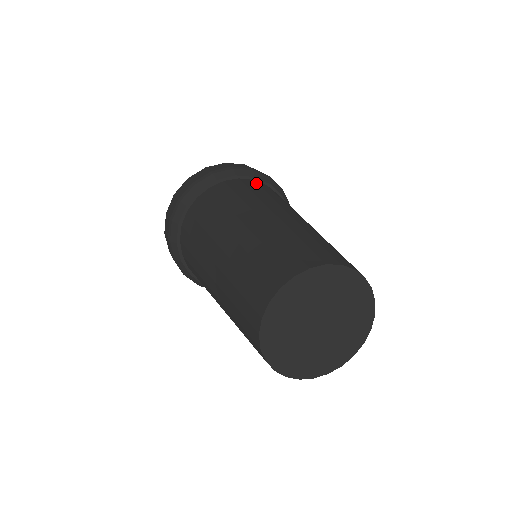
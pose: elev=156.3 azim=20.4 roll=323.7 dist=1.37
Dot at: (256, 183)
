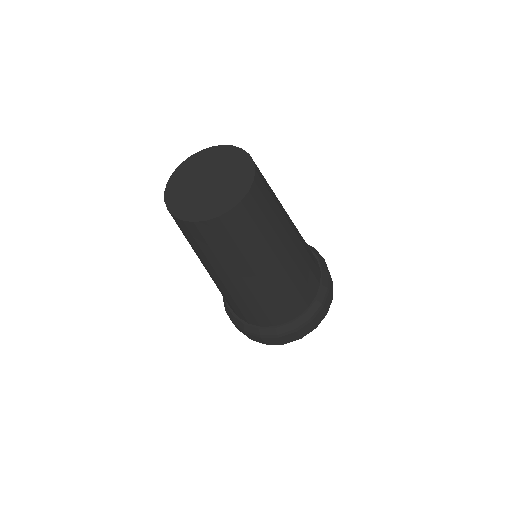
Dot at: occluded
